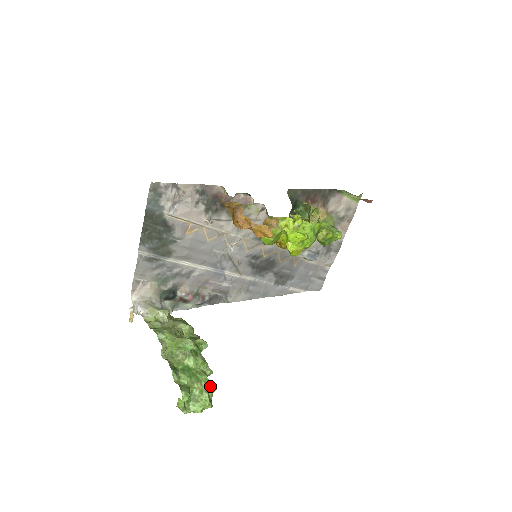
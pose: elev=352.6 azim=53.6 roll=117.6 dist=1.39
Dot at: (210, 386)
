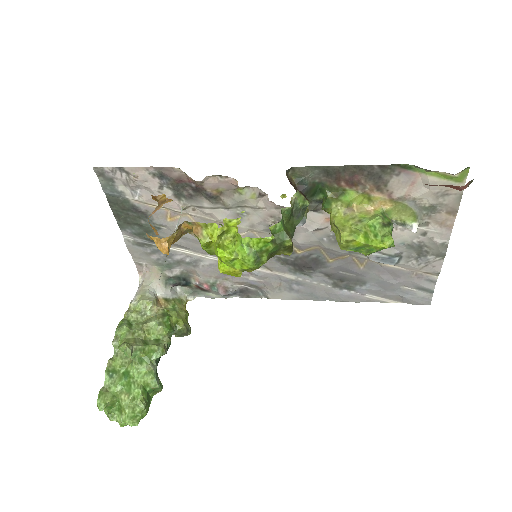
Dot at: (135, 403)
